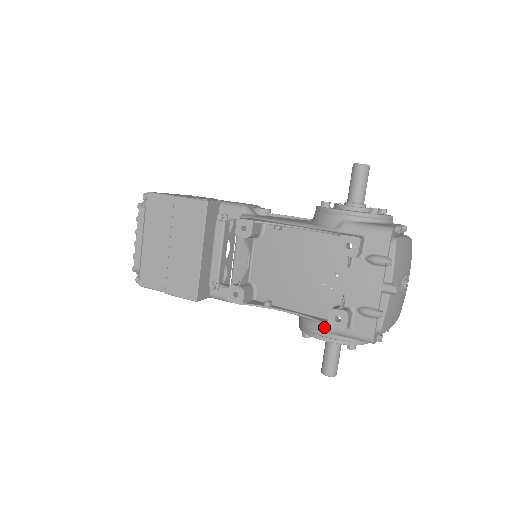
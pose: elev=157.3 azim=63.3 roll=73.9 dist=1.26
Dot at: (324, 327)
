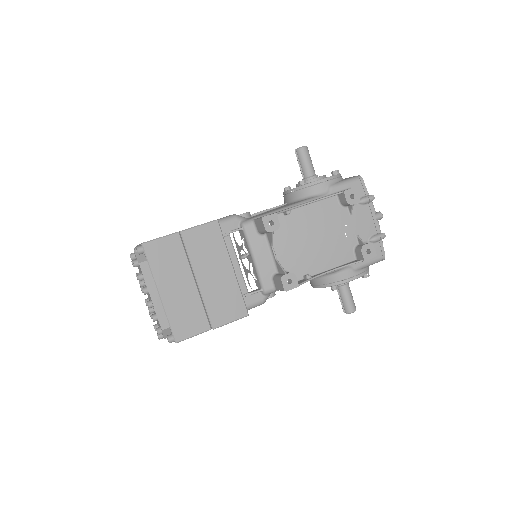
Dot at: (353, 268)
